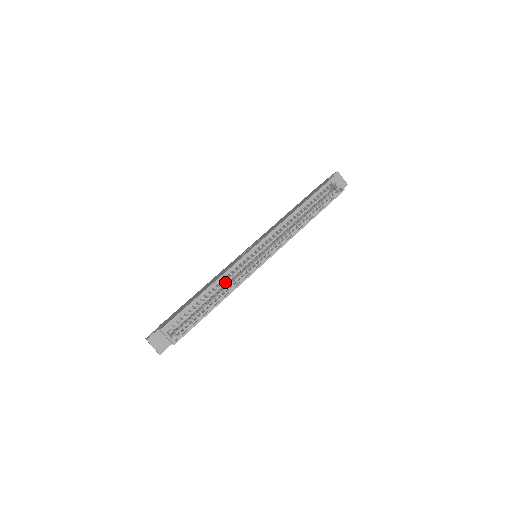
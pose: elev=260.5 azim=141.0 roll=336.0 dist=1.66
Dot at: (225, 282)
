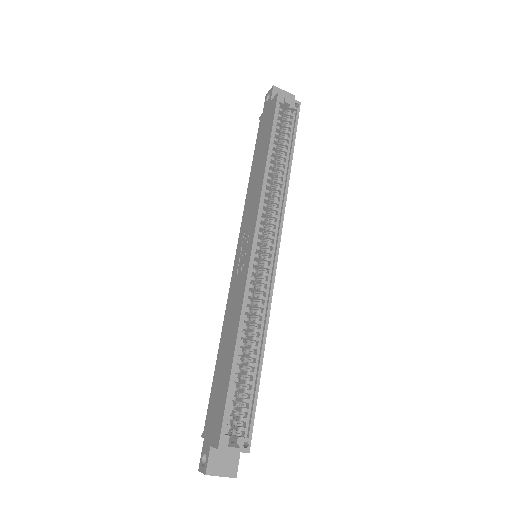
Dot at: occluded
